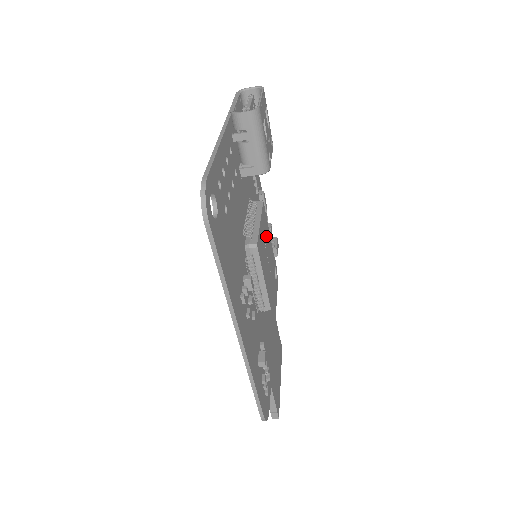
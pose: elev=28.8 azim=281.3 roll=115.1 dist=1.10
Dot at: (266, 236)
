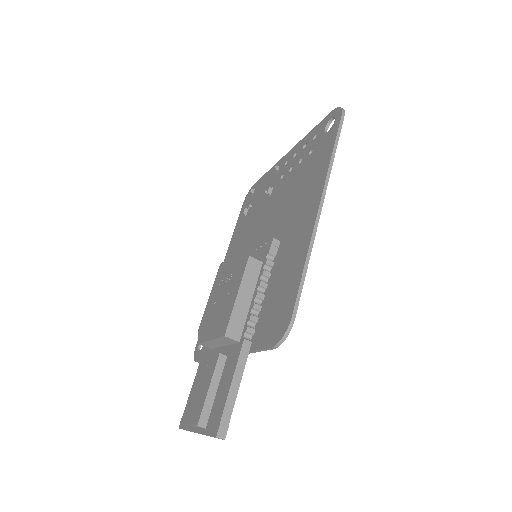
Dot at: occluded
